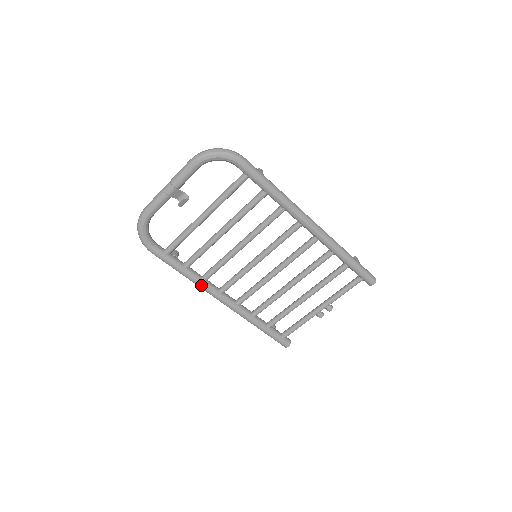
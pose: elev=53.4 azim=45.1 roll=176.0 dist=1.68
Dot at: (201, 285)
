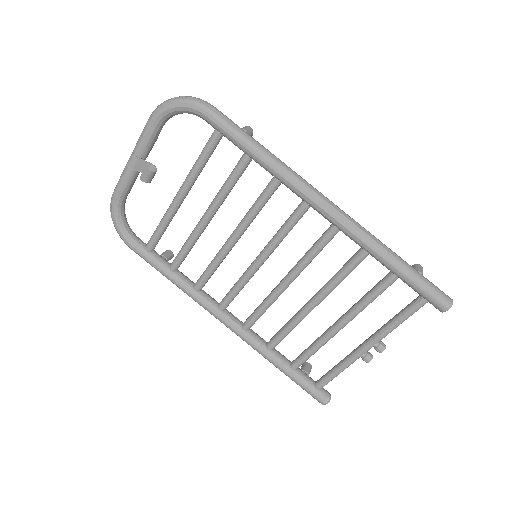
Dot at: (192, 296)
